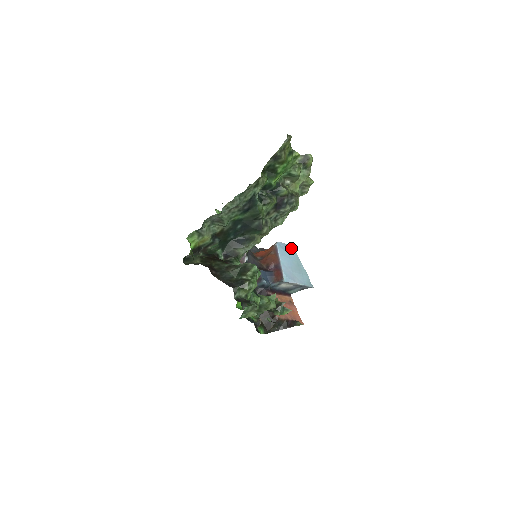
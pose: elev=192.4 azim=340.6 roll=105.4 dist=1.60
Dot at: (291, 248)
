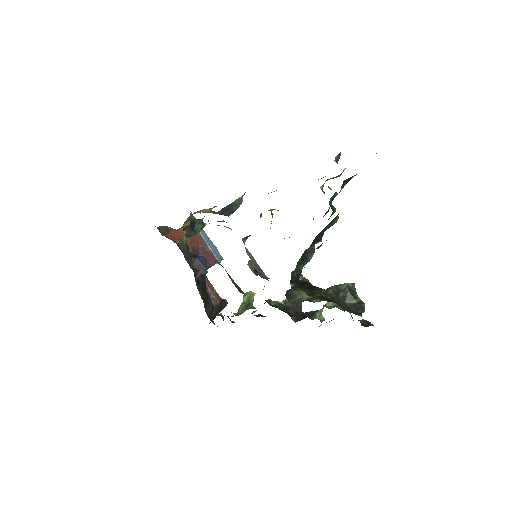
Dot at: occluded
